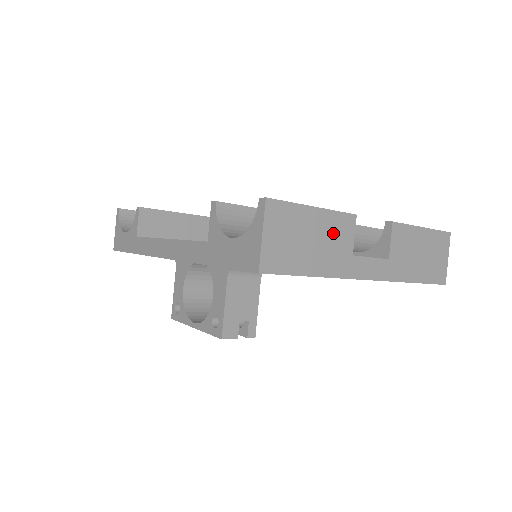
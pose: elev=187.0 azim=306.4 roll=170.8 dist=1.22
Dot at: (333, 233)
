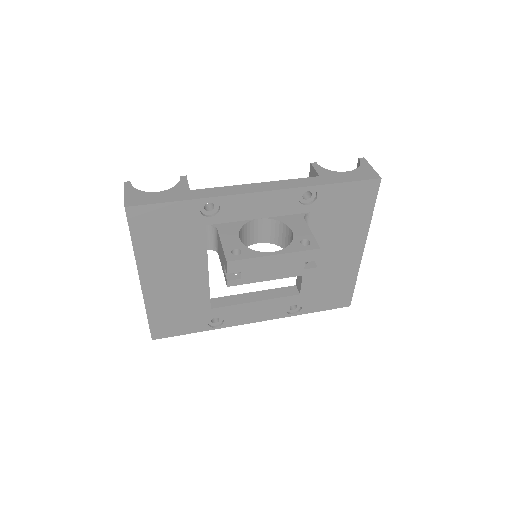
Dot at: occluded
